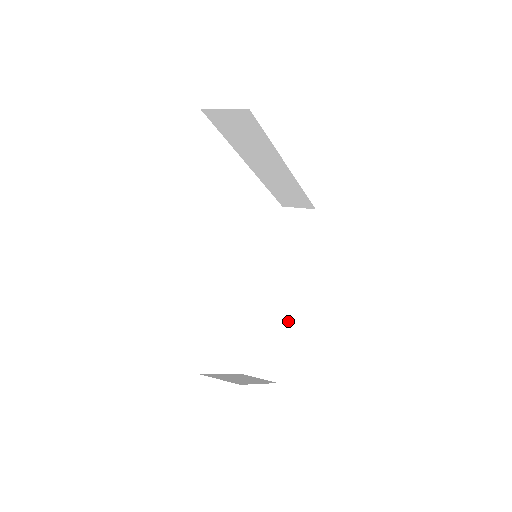
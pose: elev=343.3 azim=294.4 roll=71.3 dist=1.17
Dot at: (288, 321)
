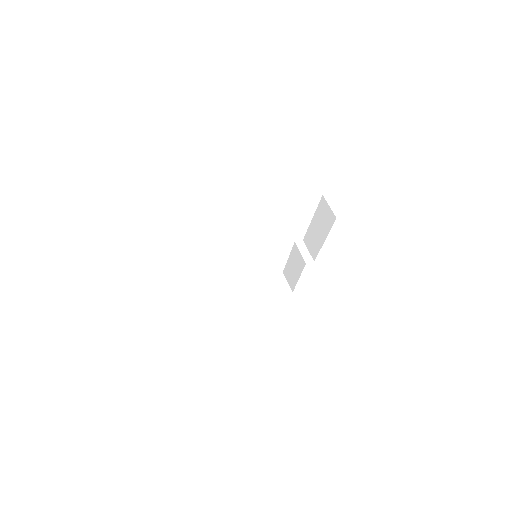
Dot at: (301, 271)
